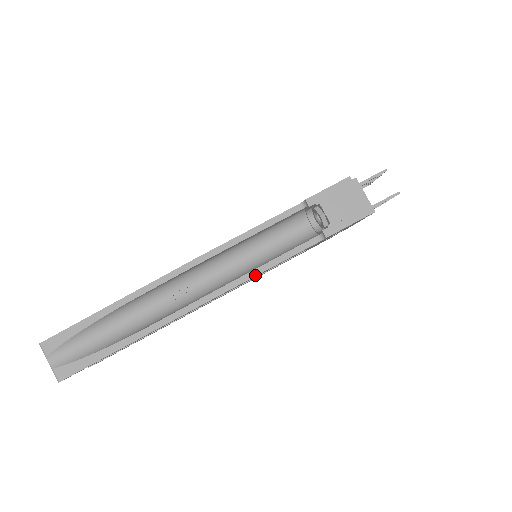
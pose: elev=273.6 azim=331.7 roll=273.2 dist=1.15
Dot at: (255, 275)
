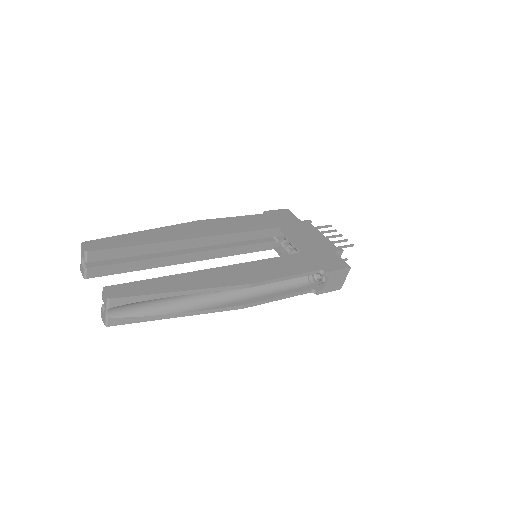
Dot at: (271, 301)
